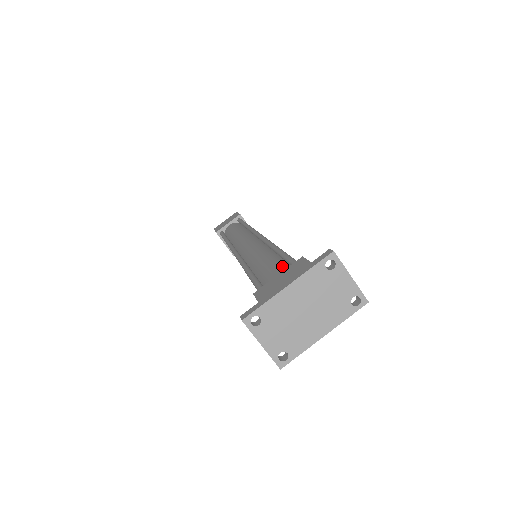
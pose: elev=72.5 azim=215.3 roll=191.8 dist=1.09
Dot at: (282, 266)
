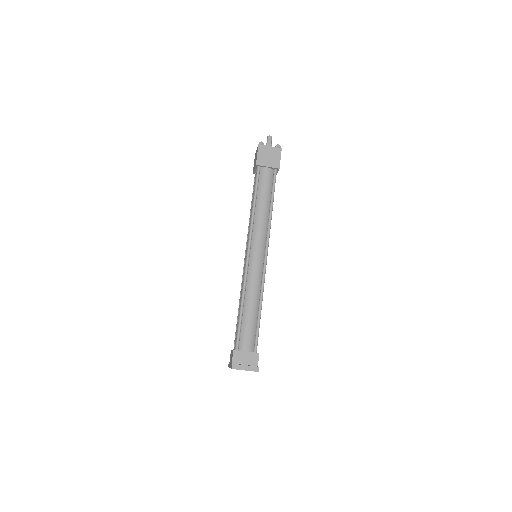
Dot at: occluded
